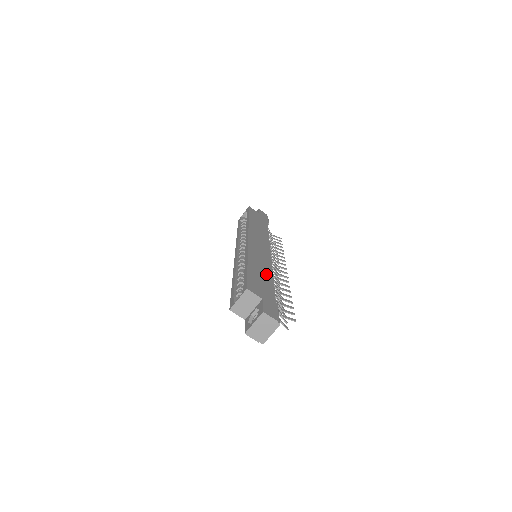
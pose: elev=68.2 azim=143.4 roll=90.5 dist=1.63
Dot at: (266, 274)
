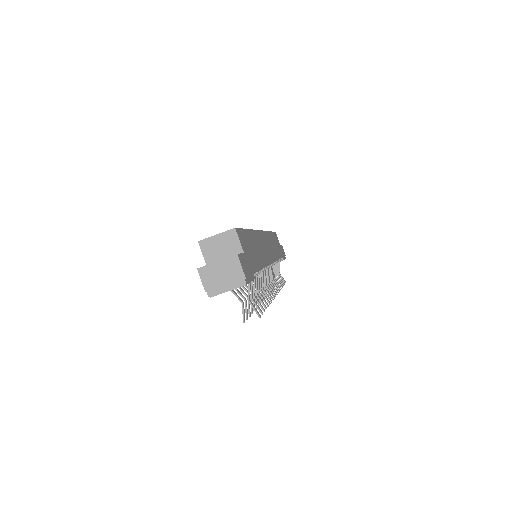
Dot at: (260, 257)
